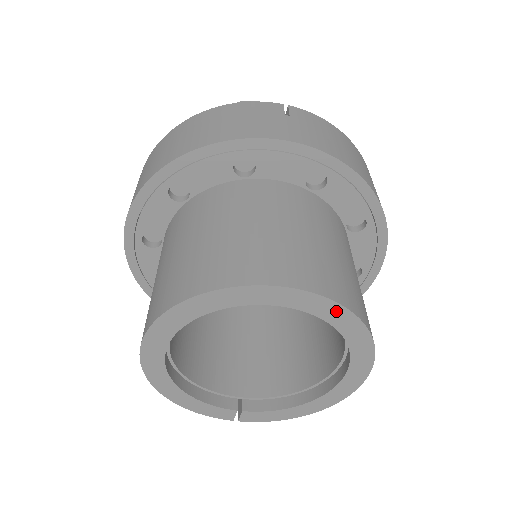
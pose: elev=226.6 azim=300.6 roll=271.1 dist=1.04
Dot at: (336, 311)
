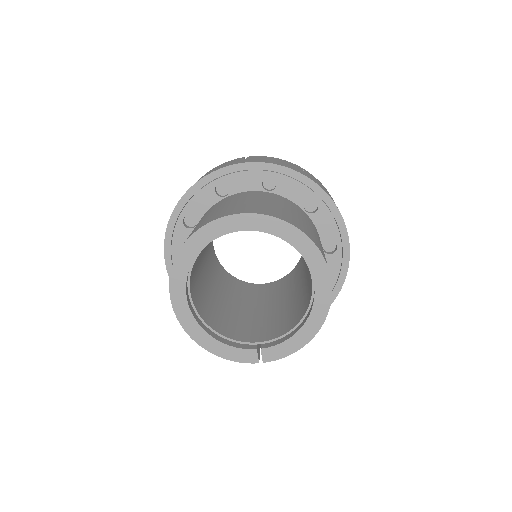
Dot at: (275, 224)
